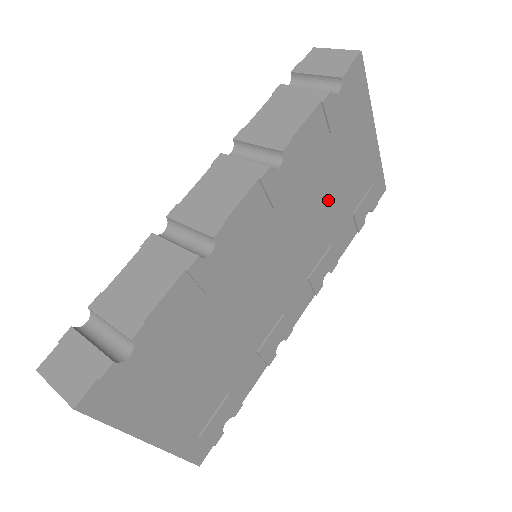
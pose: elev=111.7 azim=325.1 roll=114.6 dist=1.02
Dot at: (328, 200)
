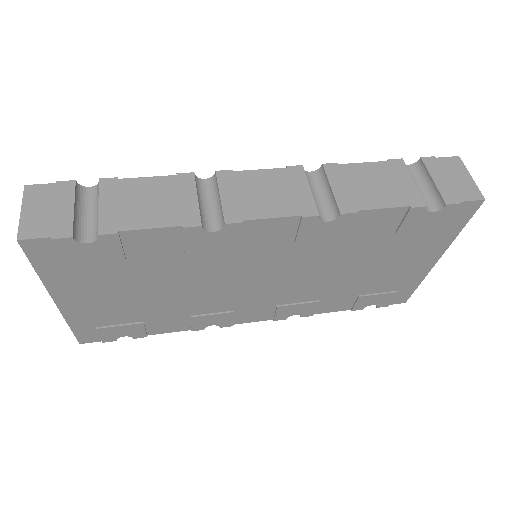
Dot at: (347, 272)
